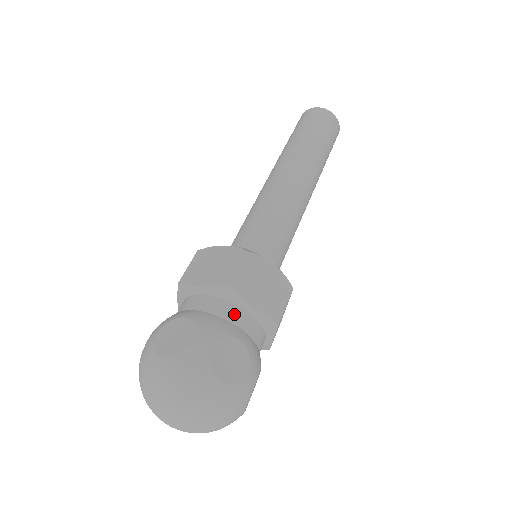
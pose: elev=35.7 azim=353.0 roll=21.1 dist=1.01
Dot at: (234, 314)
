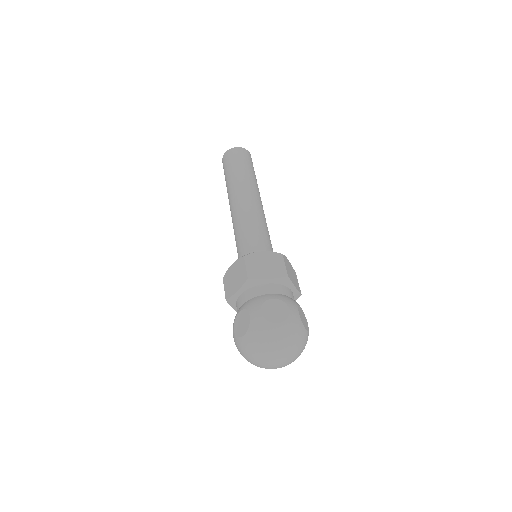
Dot at: (289, 292)
